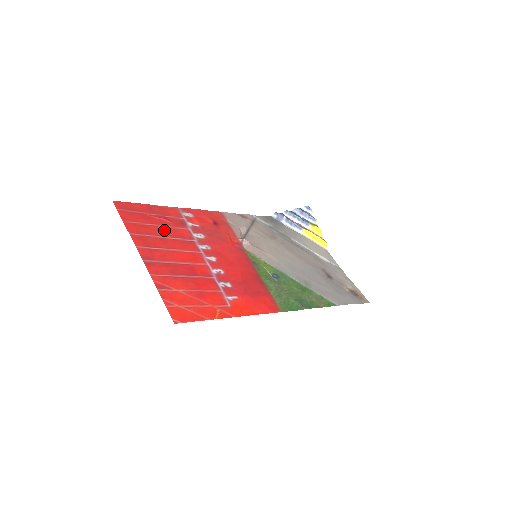
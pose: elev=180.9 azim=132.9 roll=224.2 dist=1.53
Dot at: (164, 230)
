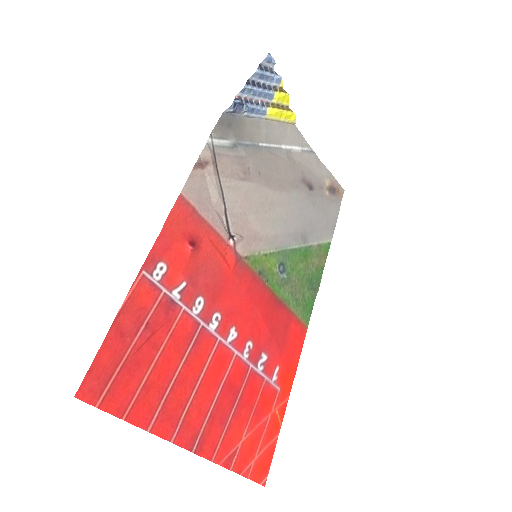
Dot at: (167, 358)
